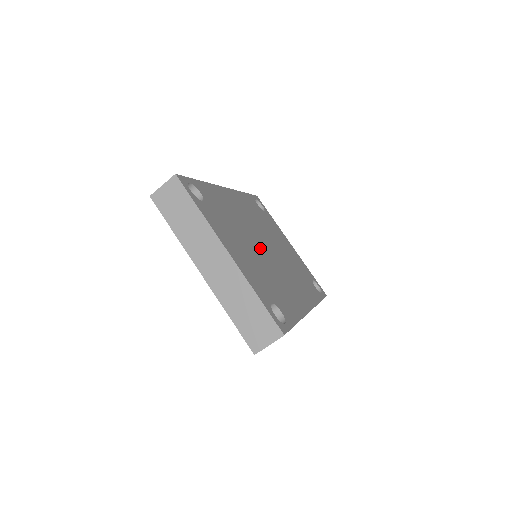
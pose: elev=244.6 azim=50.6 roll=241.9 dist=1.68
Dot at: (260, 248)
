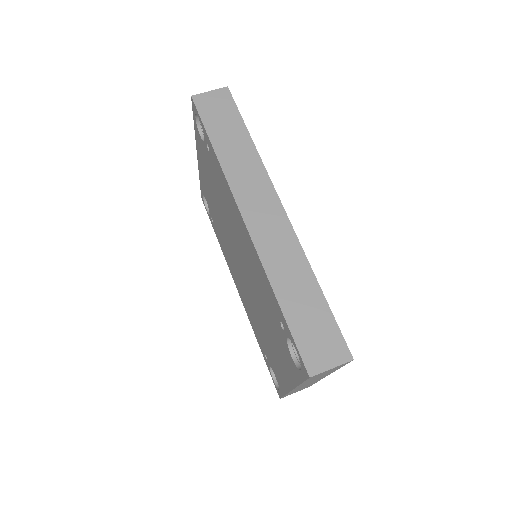
Dot at: occluded
